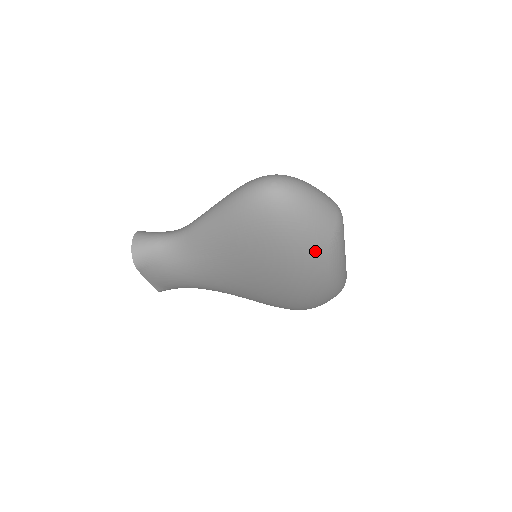
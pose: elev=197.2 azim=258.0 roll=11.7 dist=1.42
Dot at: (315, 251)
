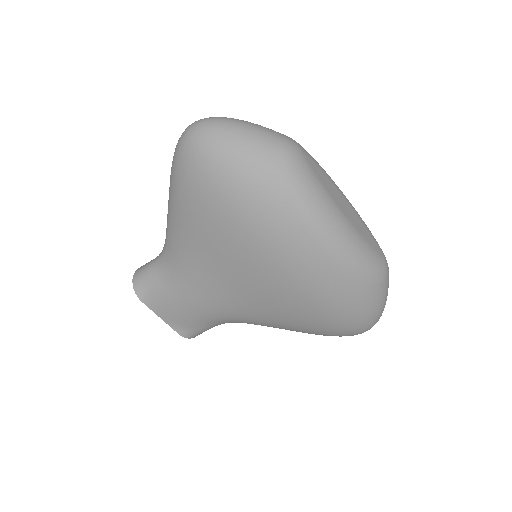
Dot at: (266, 190)
